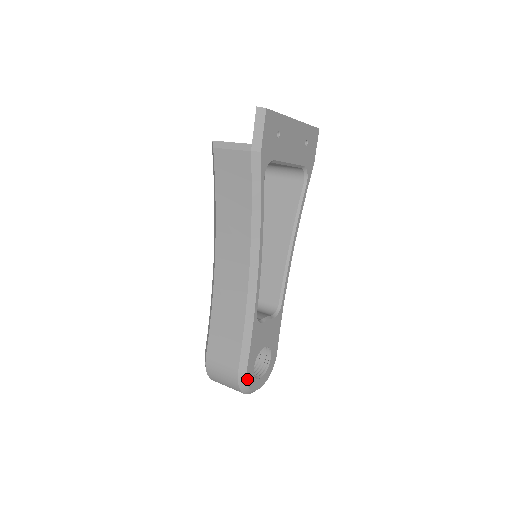
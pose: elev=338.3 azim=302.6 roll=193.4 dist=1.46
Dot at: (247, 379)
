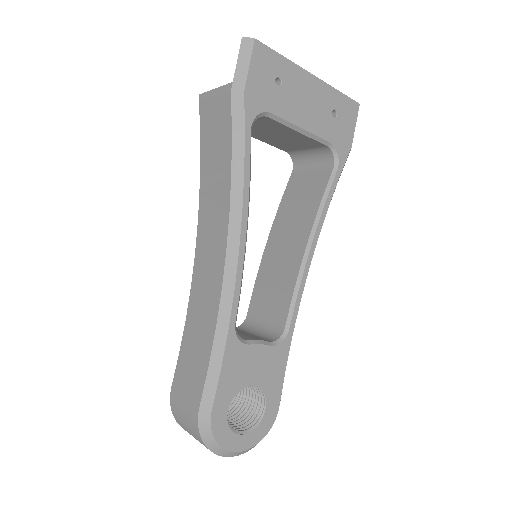
Dot at: (213, 425)
